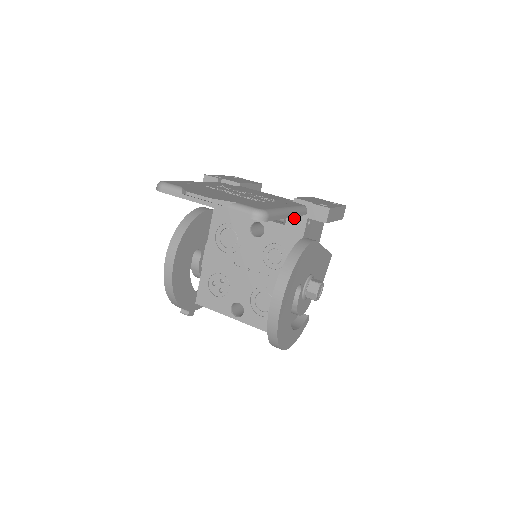
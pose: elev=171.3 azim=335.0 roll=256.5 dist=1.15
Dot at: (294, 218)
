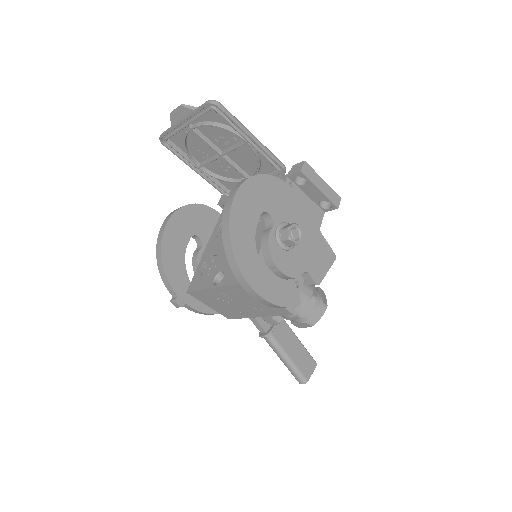
Dot at: occluded
